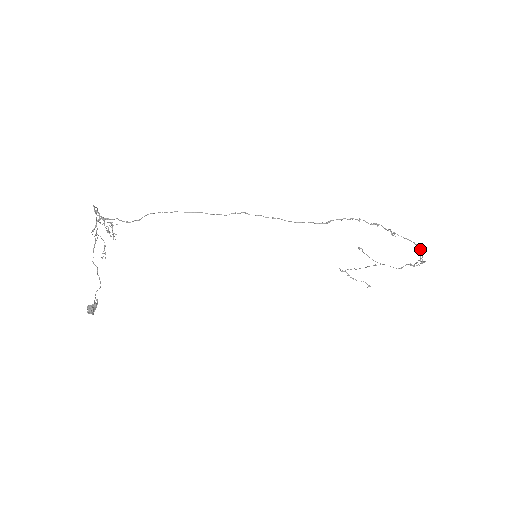
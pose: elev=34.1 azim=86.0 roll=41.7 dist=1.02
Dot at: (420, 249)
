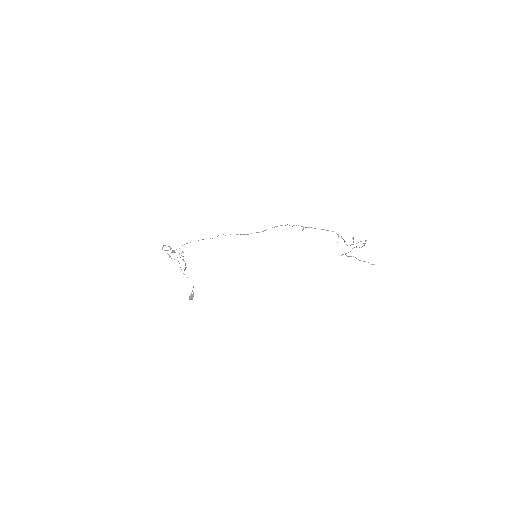
Dot at: (337, 234)
